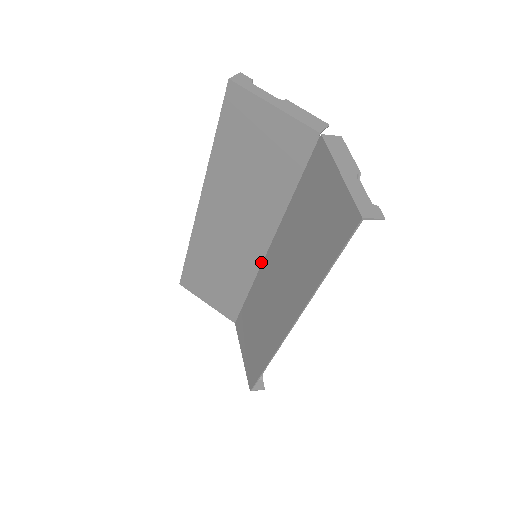
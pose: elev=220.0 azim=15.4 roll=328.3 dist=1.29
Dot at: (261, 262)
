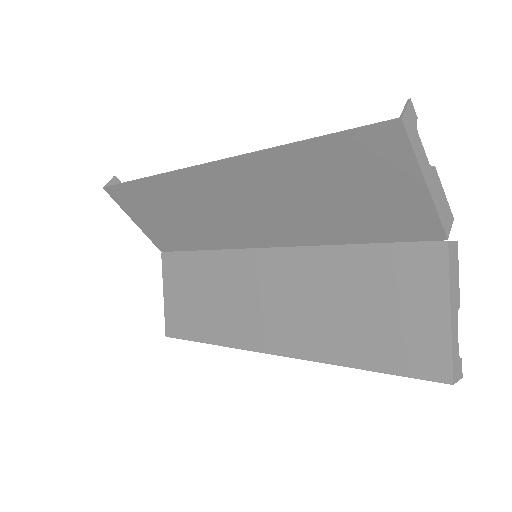
Dot at: (248, 247)
